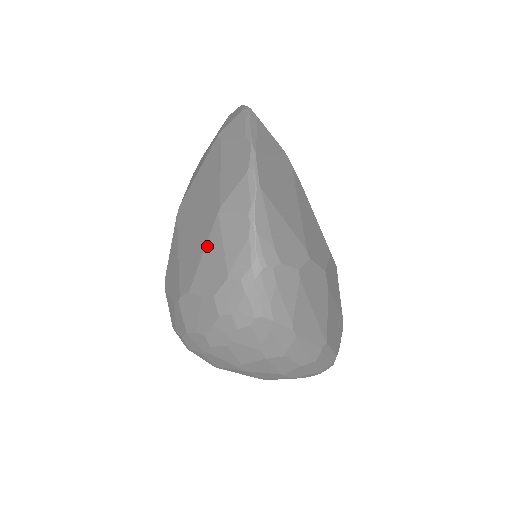
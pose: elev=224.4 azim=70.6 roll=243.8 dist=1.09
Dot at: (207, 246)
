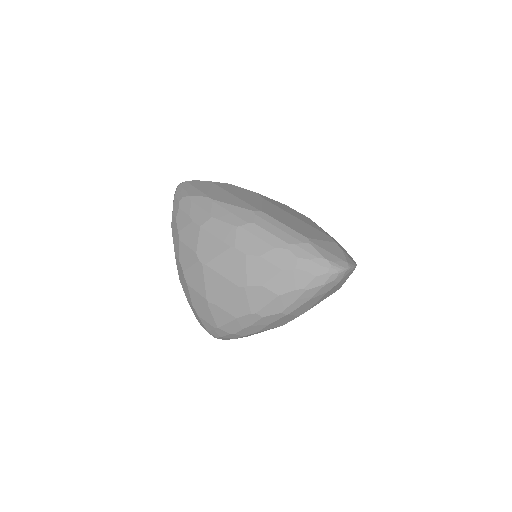
Dot at: occluded
